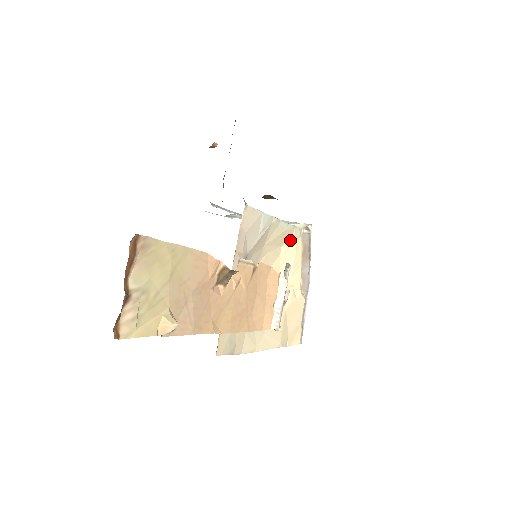
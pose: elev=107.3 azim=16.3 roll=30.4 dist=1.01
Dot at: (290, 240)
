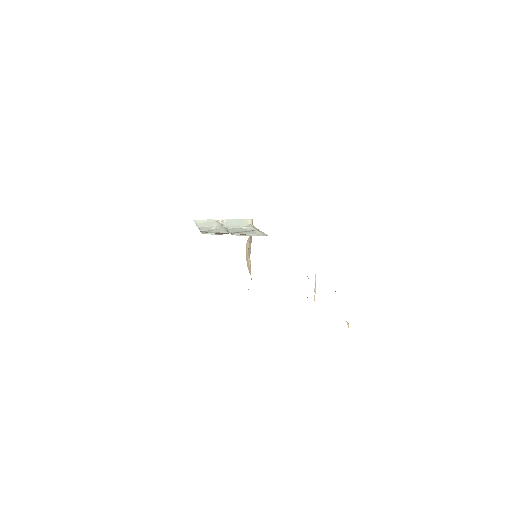
Dot at: occluded
